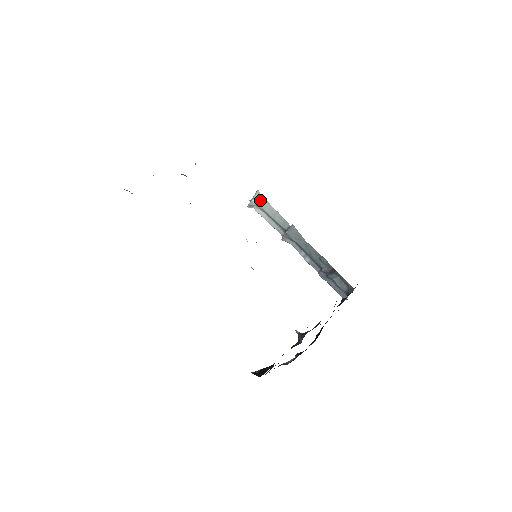
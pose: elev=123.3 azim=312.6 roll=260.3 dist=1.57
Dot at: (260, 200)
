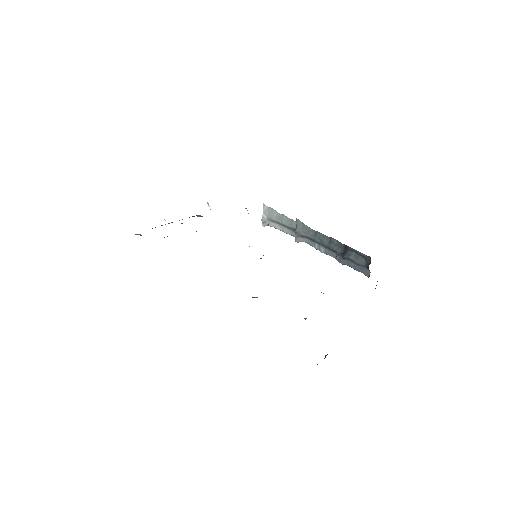
Dot at: (268, 212)
